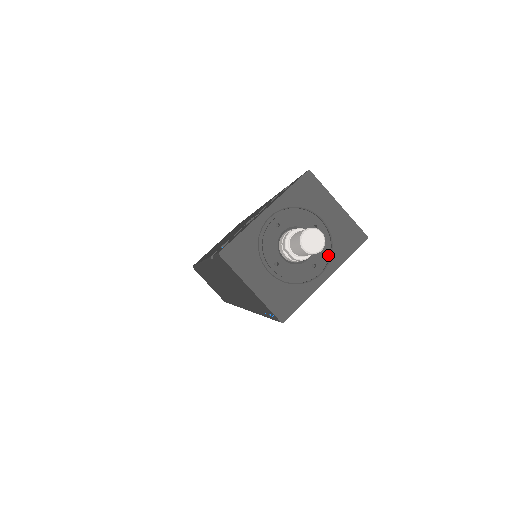
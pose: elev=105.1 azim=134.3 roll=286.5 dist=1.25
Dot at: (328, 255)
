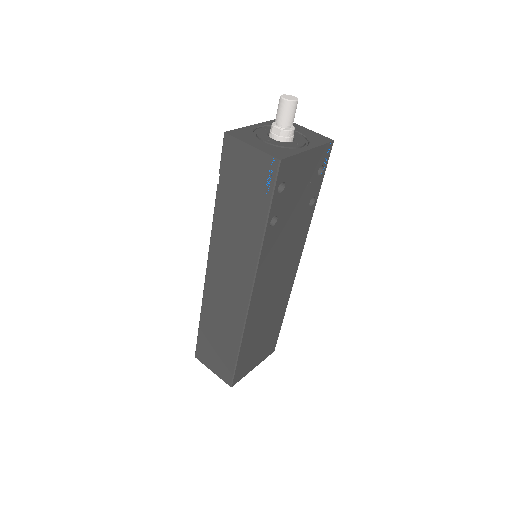
Dot at: (307, 144)
